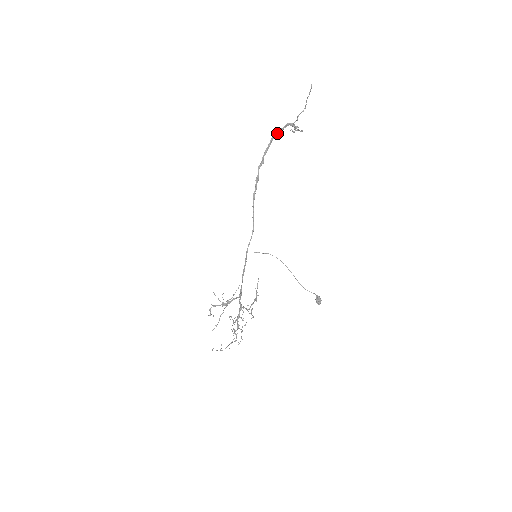
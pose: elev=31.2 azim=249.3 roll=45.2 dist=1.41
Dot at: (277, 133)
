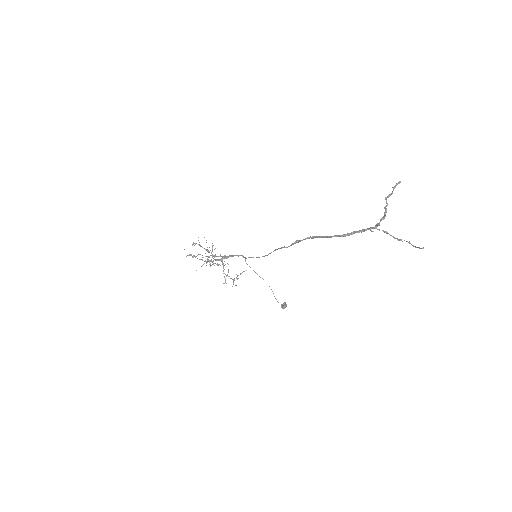
Dot at: (348, 235)
